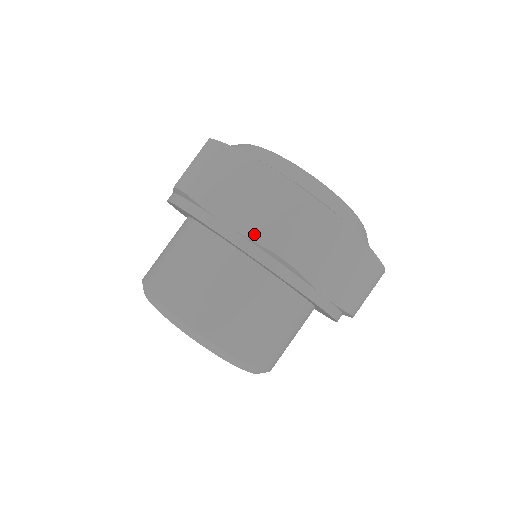
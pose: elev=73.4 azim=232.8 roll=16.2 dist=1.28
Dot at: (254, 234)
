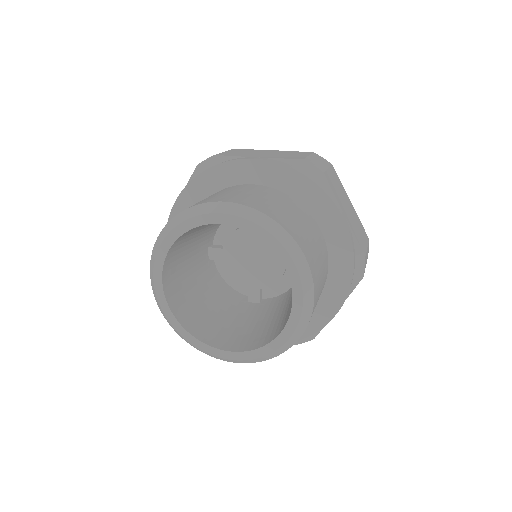
Dot at: (357, 237)
